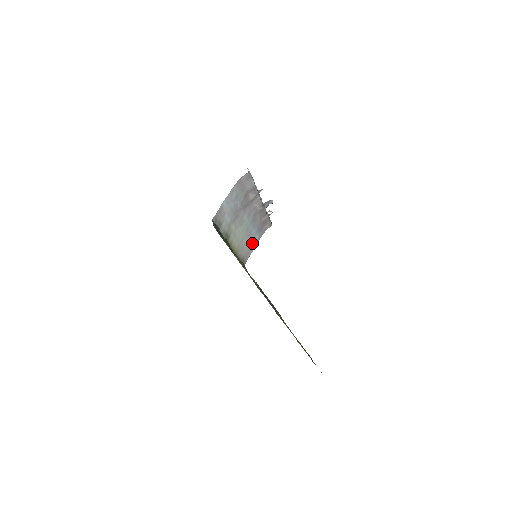
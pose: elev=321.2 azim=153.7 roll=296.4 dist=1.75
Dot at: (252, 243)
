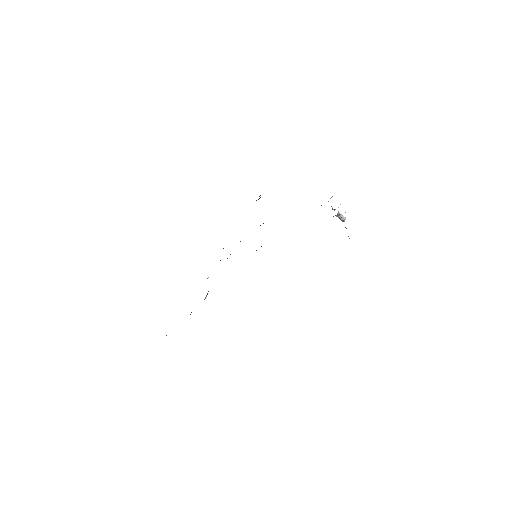
Dot at: occluded
